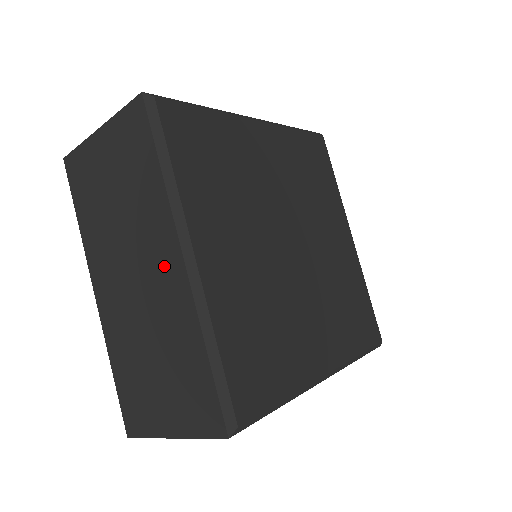
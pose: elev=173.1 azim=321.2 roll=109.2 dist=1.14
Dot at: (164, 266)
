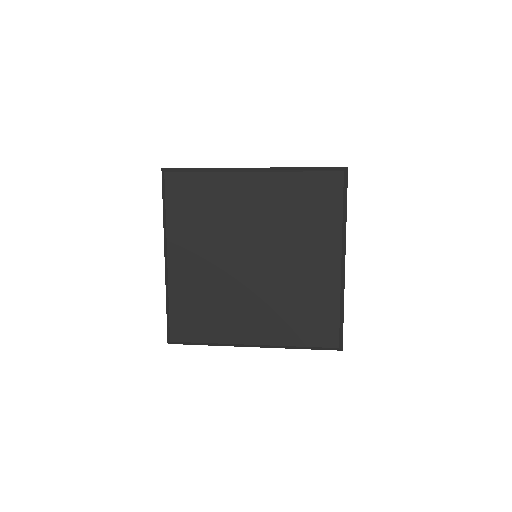
Dot at: occluded
